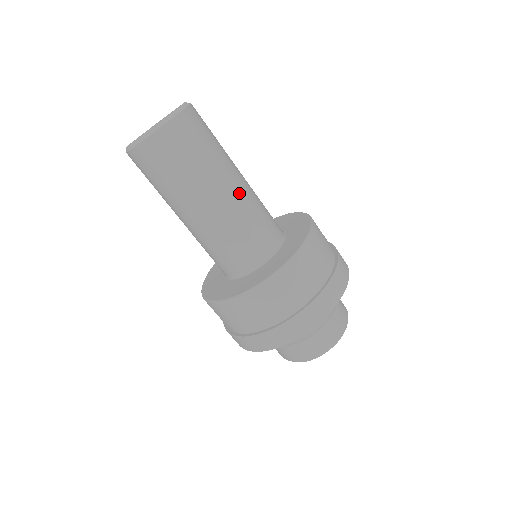
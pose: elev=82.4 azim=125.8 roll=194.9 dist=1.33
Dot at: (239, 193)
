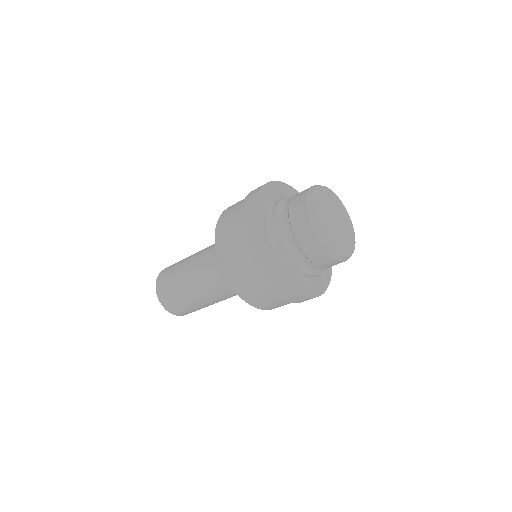
Dot at: (202, 251)
